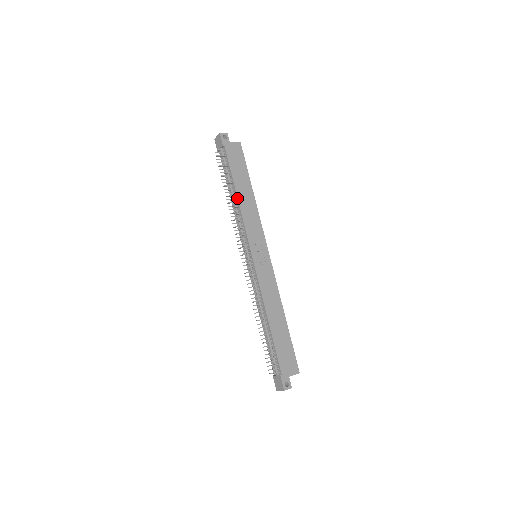
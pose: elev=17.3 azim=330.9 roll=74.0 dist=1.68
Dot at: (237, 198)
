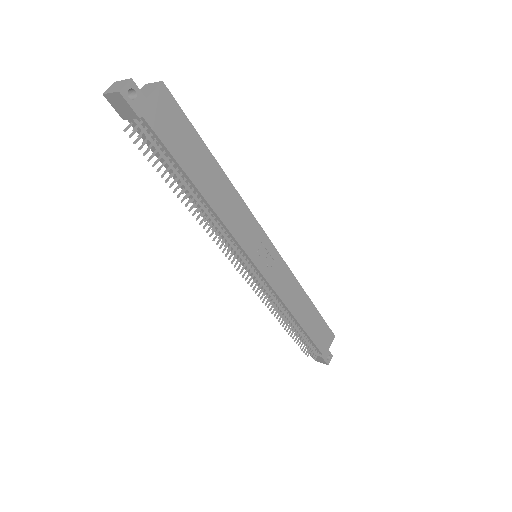
Dot at: (206, 203)
